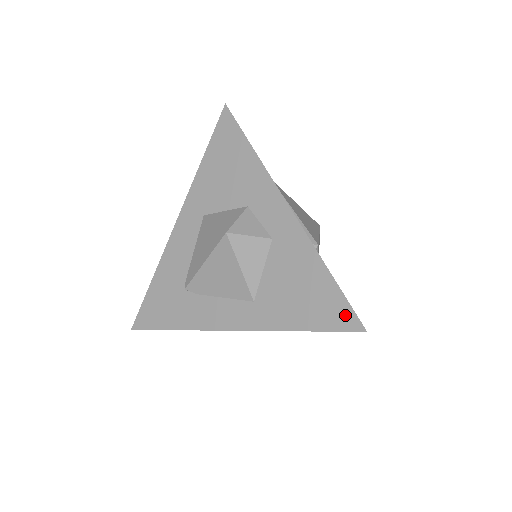
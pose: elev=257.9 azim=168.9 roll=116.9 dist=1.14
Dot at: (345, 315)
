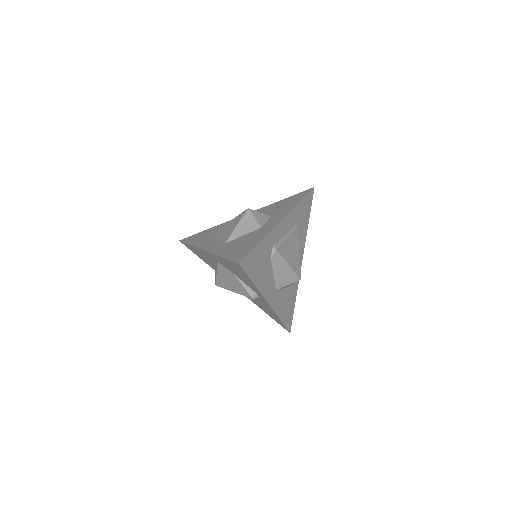
Dot at: (242, 256)
